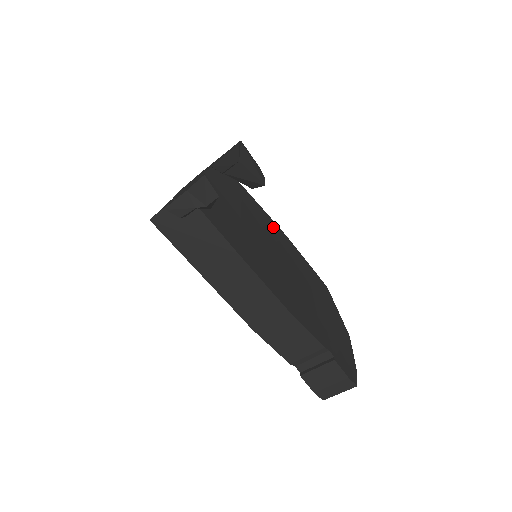
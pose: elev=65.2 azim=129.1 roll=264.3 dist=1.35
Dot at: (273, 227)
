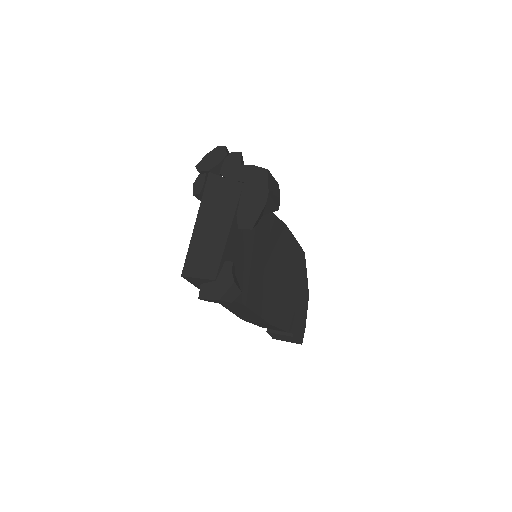
Dot at: (276, 227)
